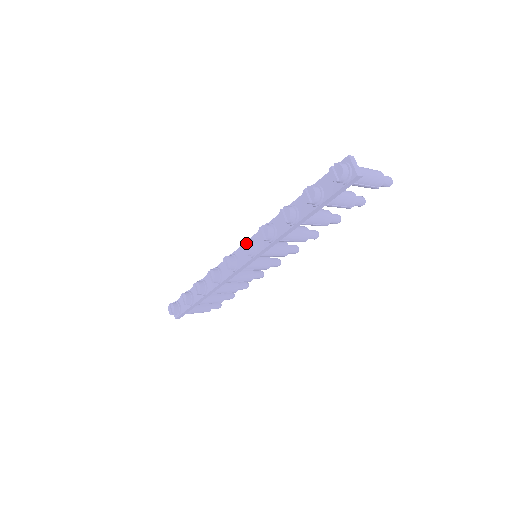
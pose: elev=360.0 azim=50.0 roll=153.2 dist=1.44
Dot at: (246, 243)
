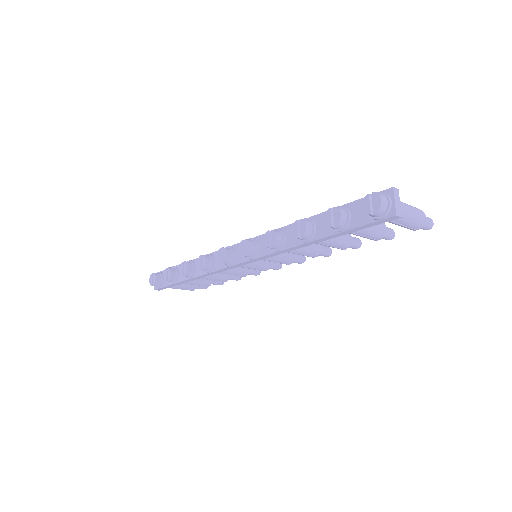
Dot at: (248, 242)
